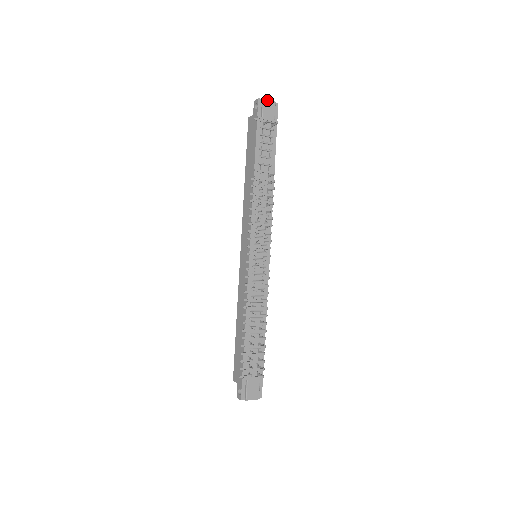
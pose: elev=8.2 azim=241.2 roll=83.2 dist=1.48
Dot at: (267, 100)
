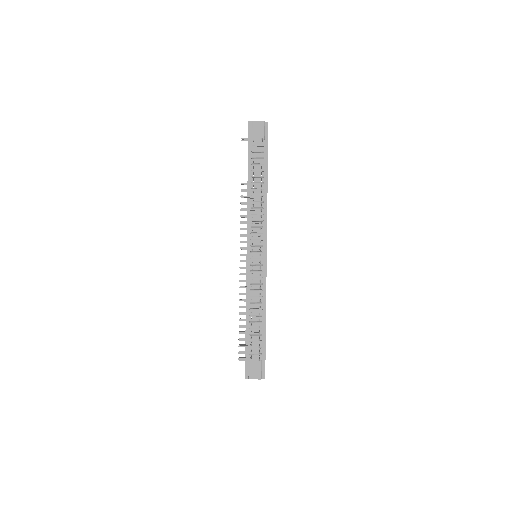
Dot at: (256, 121)
